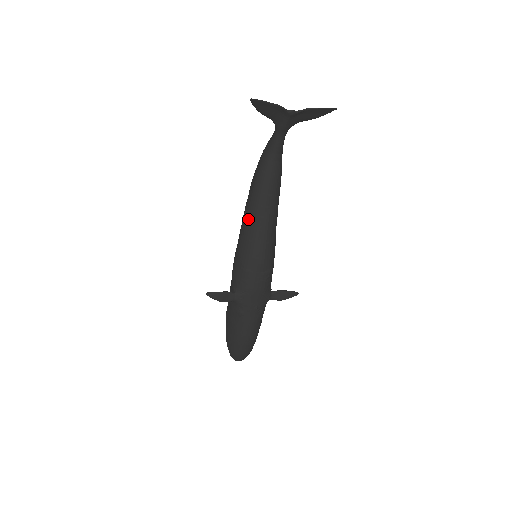
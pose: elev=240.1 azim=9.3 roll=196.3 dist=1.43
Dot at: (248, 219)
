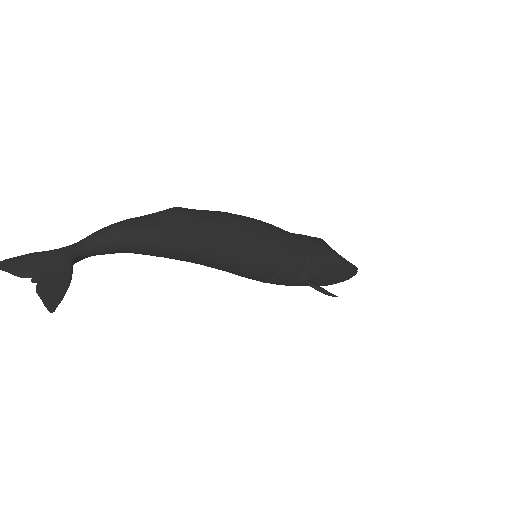
Dot at: occluded
